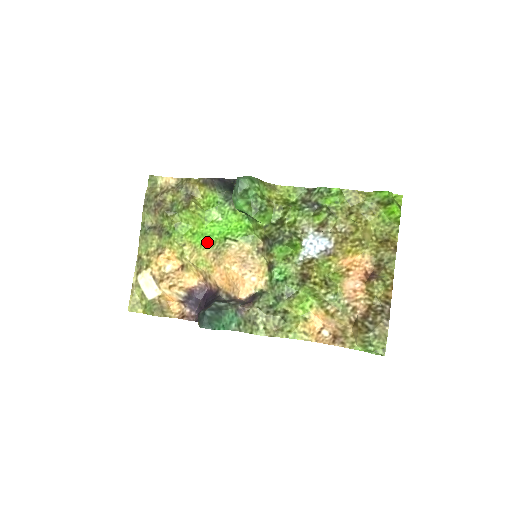
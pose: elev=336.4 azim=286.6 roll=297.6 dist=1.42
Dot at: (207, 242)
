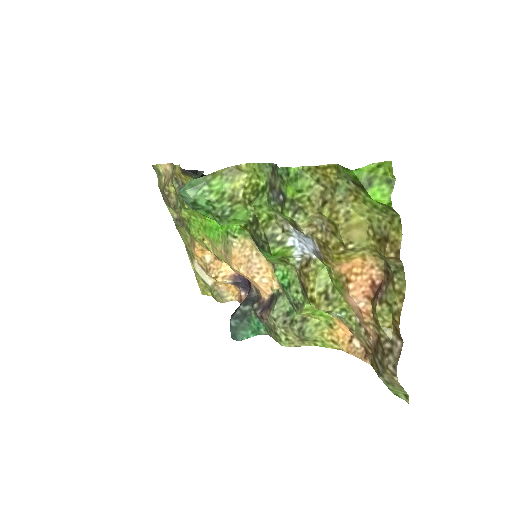
Dot at: (216, 237)
